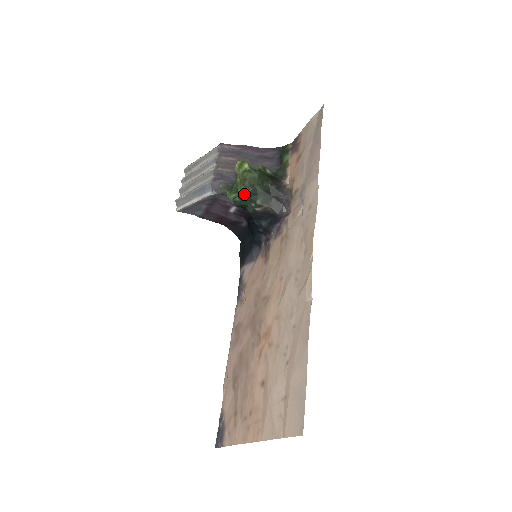
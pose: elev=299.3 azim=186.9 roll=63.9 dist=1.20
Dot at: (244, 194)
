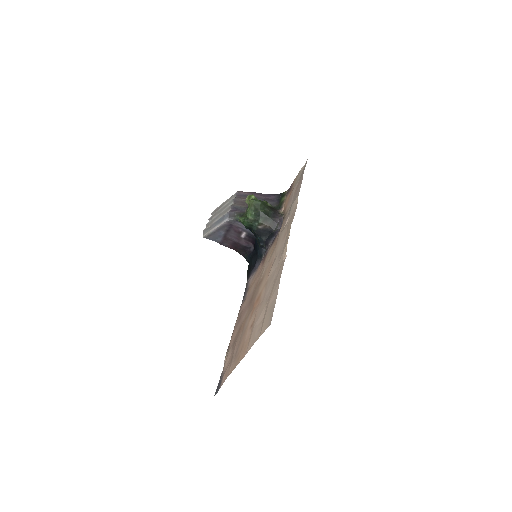
Dot at: (251, 216)
